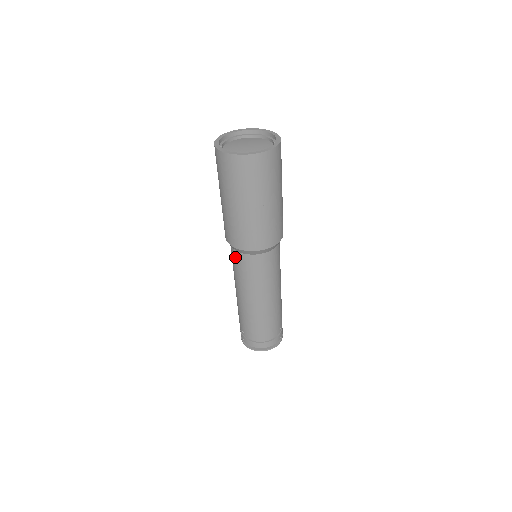
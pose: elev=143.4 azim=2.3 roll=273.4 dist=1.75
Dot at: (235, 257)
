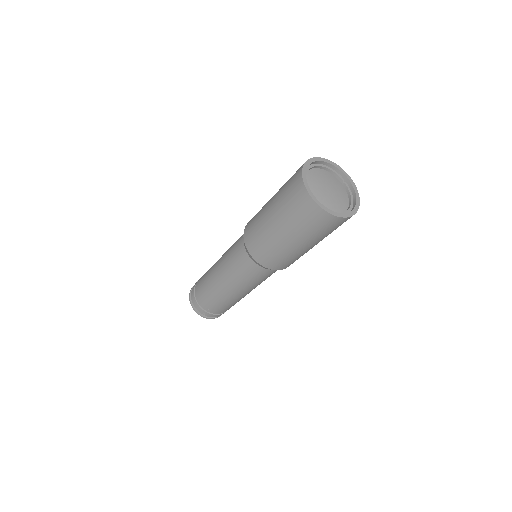
Dot at: (256, 271)
